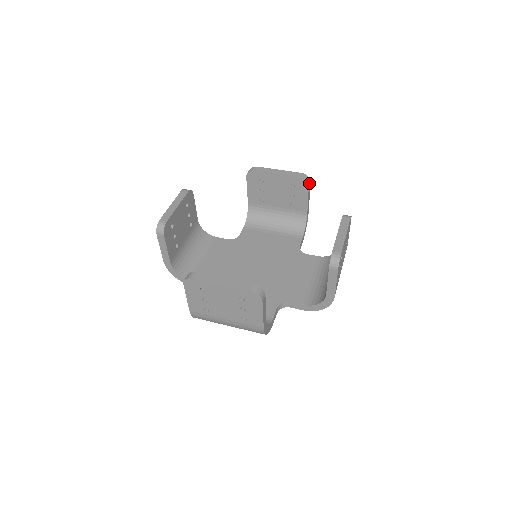
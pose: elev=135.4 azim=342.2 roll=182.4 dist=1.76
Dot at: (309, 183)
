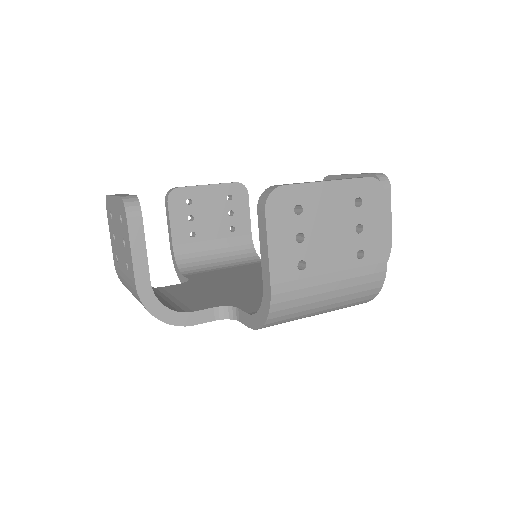
Dot at: (386, 186)
